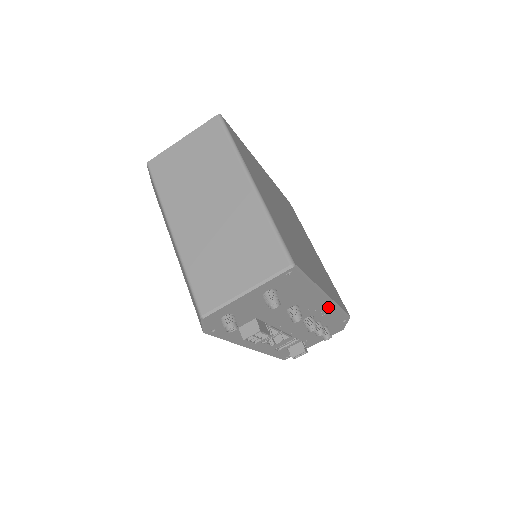
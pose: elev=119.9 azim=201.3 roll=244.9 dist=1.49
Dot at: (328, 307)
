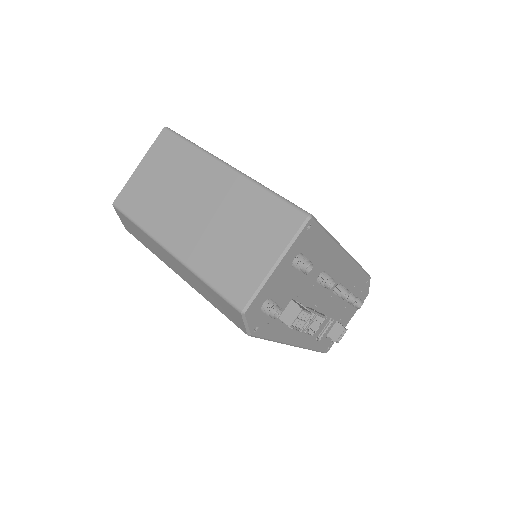
Dot at: (350, 267)
